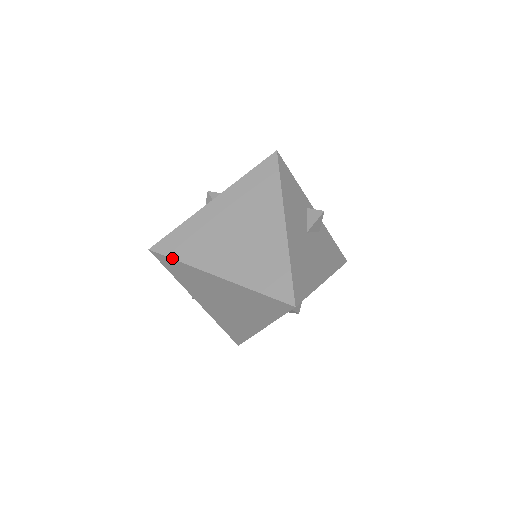
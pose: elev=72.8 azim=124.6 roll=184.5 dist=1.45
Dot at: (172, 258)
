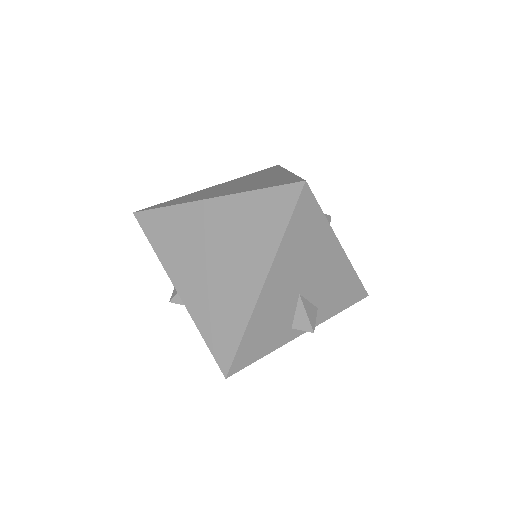
Dot at: (159, 207)
